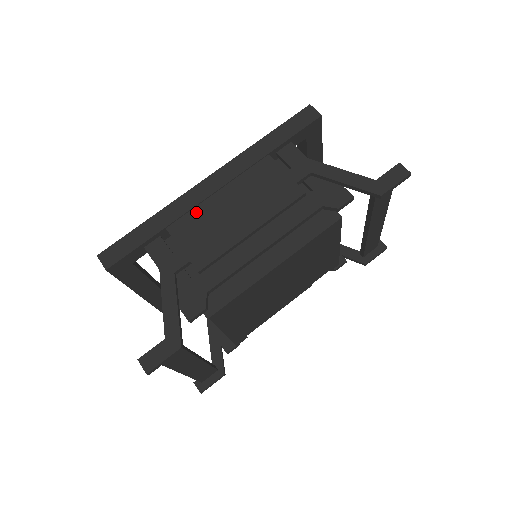
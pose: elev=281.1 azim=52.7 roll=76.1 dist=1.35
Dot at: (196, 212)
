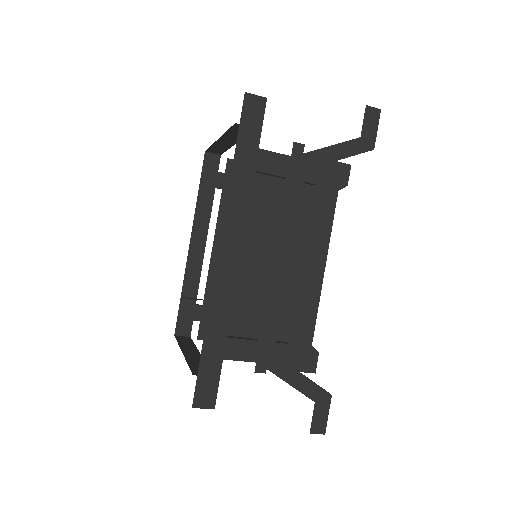
Dot at: (241, 291)
